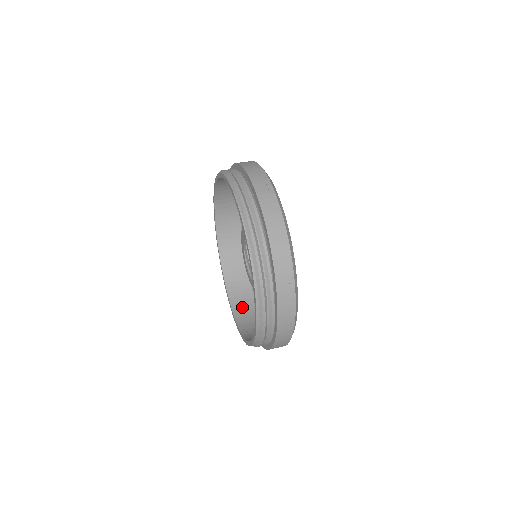
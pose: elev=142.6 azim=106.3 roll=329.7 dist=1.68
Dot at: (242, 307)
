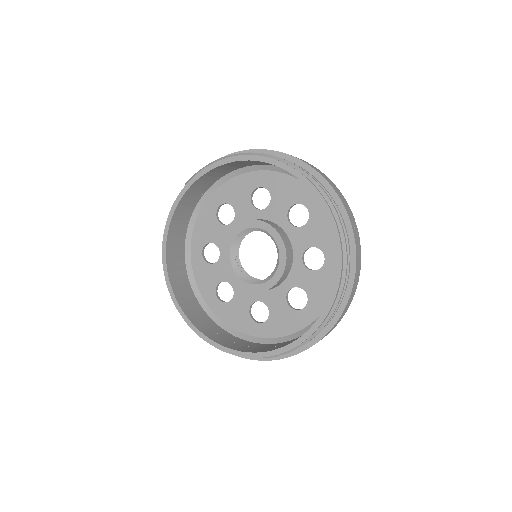
Dot at: (256, 348)
